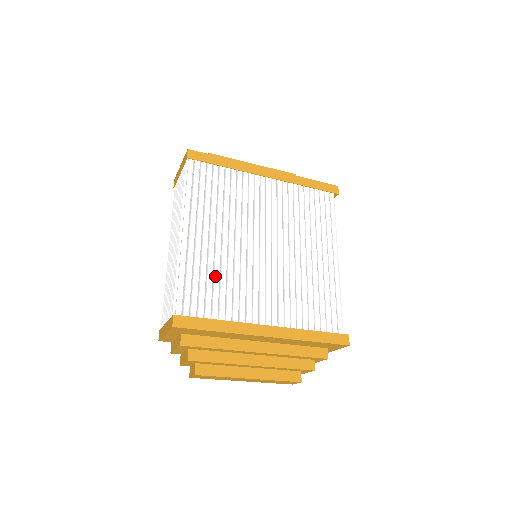
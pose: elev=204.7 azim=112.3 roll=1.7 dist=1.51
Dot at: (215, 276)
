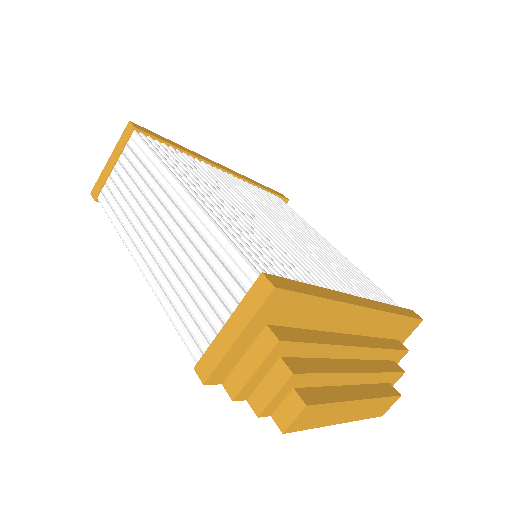
Dot at: (259, 244)
